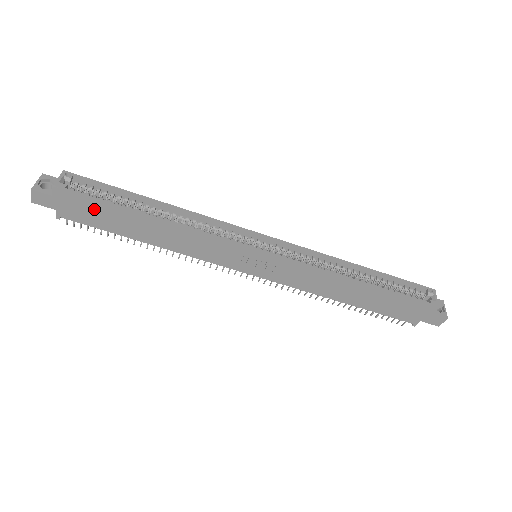
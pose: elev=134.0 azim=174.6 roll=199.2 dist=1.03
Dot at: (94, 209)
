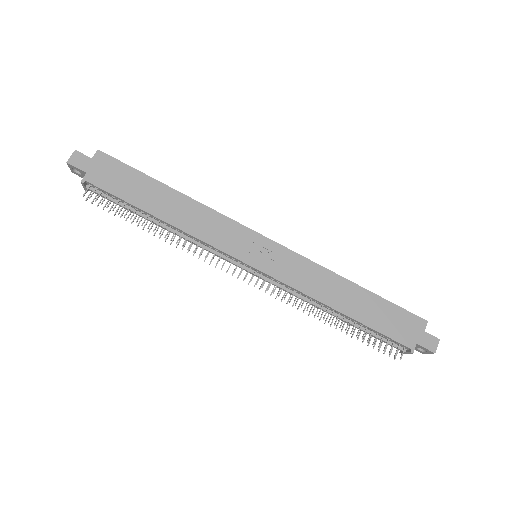
Dot at: (124, 176)
